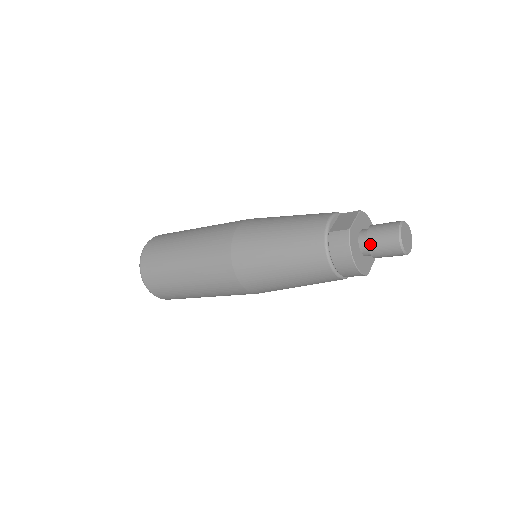
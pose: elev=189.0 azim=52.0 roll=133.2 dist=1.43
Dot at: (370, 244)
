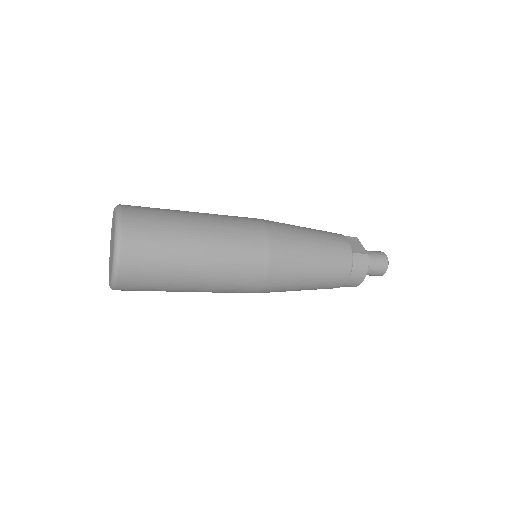
Dot at: (370, 266)
